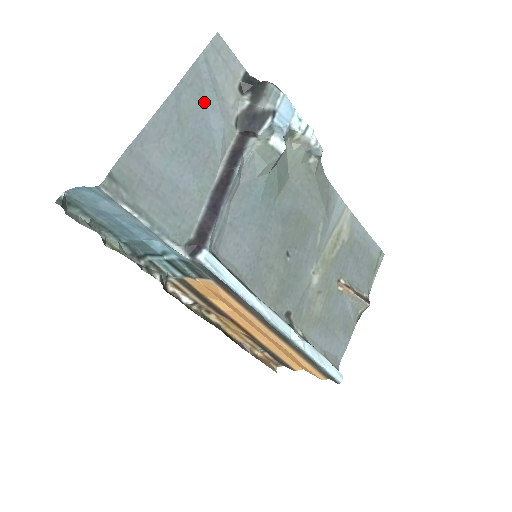
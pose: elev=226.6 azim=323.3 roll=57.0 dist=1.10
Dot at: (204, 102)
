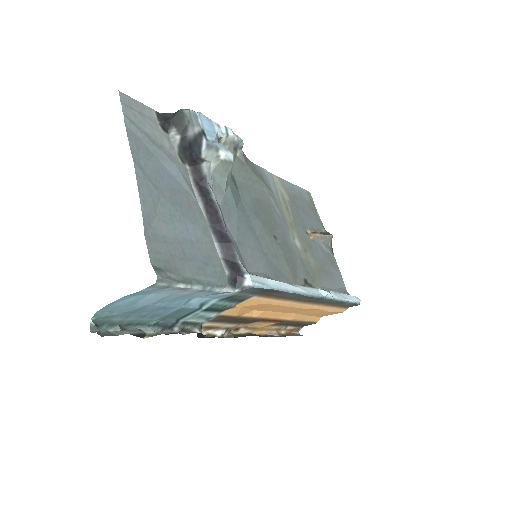
Dot at: (154, 158)
